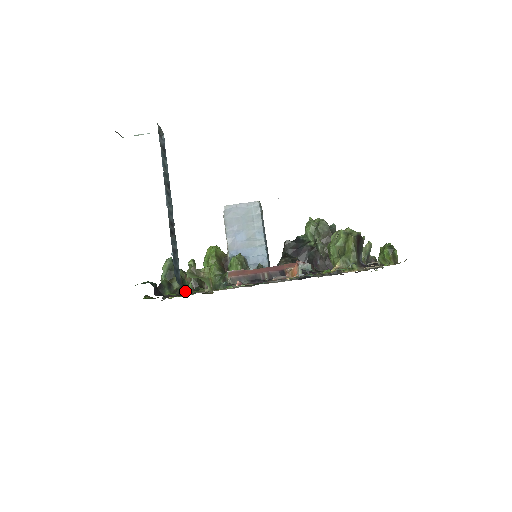
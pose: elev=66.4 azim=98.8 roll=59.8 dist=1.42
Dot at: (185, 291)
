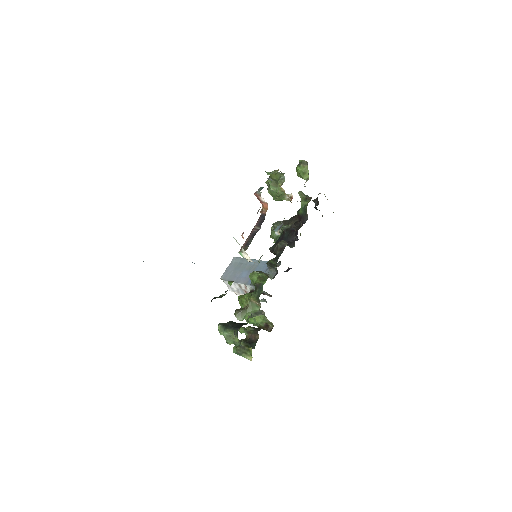
Dot at: occluded
